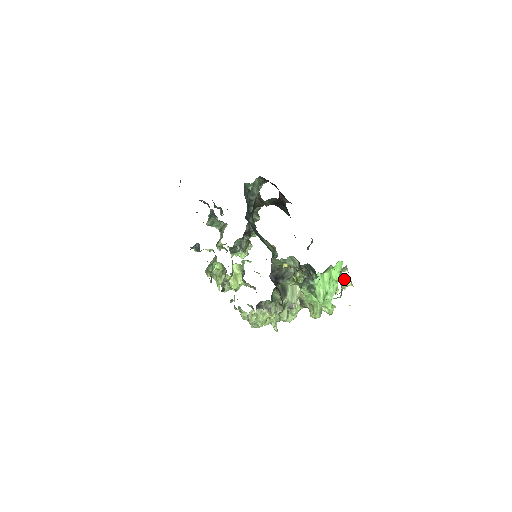
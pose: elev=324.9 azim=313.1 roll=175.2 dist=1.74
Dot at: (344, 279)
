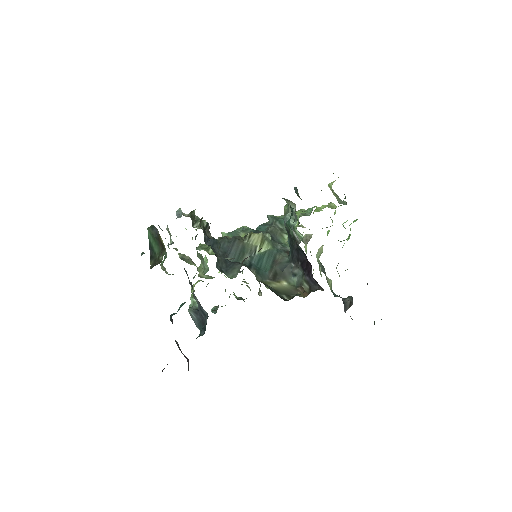
Dot at: (331, 184)
